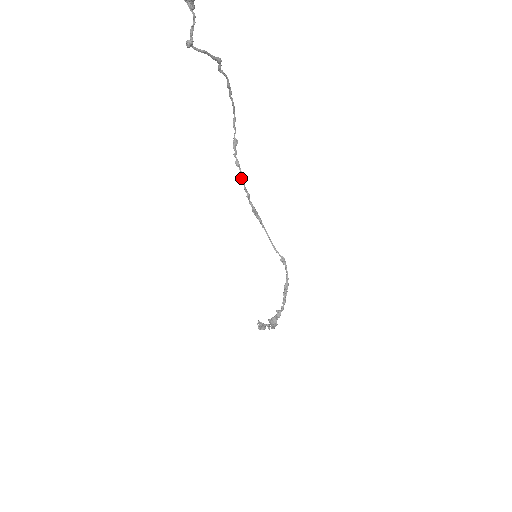
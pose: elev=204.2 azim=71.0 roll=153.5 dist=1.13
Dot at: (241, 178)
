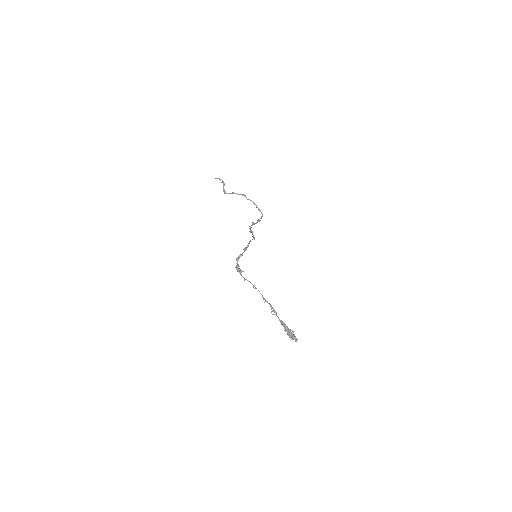
Dot at: occluded
